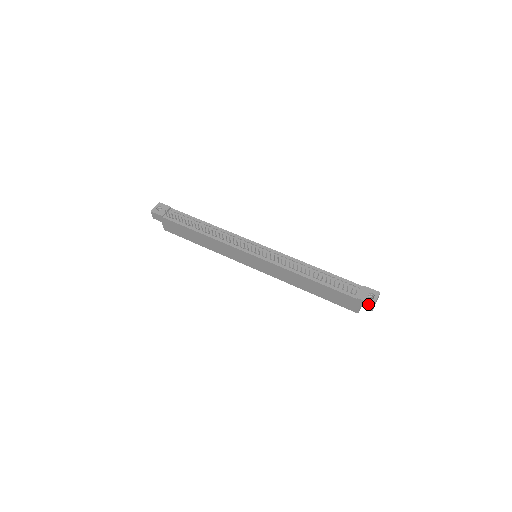
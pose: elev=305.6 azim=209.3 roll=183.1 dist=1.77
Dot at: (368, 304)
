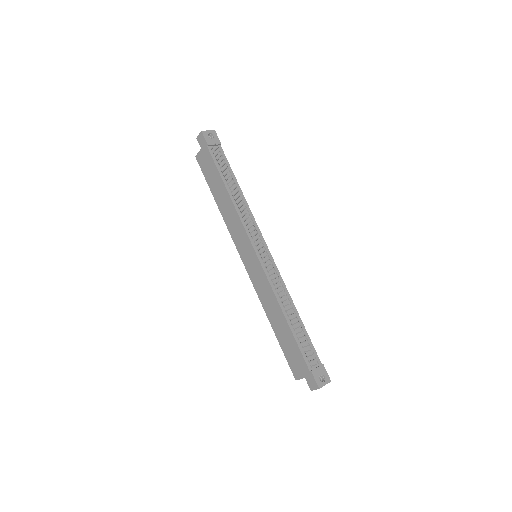
Dot at: (315, 383)
